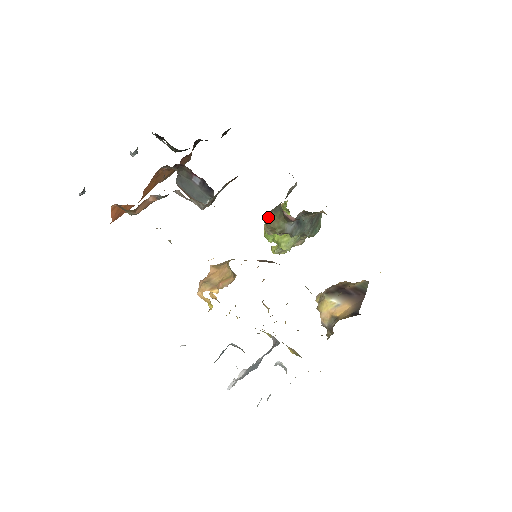
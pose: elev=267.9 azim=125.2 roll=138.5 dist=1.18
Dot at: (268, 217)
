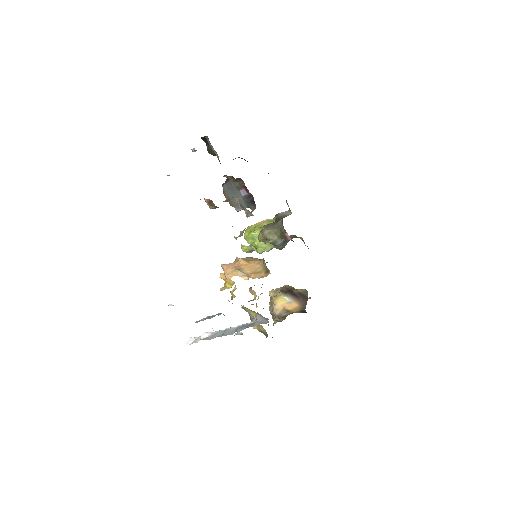
Dot at: (266, 230)
